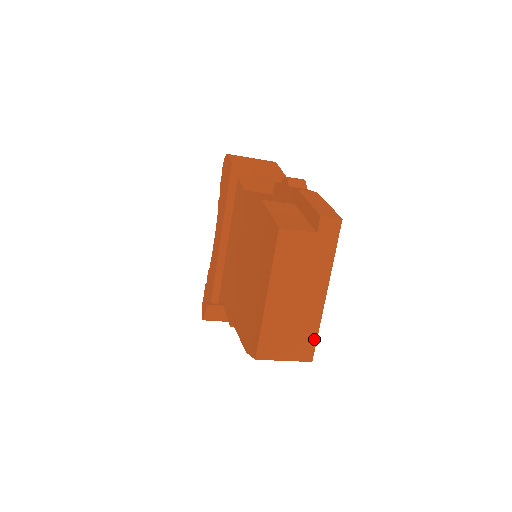
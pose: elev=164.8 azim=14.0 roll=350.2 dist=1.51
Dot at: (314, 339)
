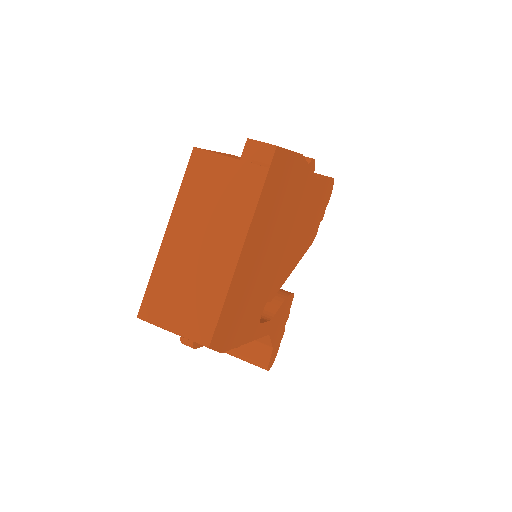
Dot at: (216, 312)
